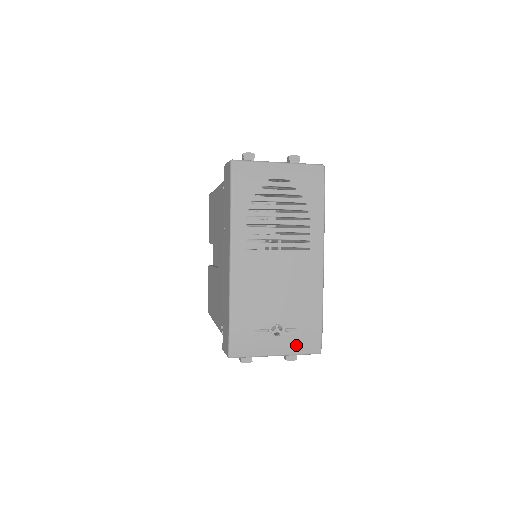
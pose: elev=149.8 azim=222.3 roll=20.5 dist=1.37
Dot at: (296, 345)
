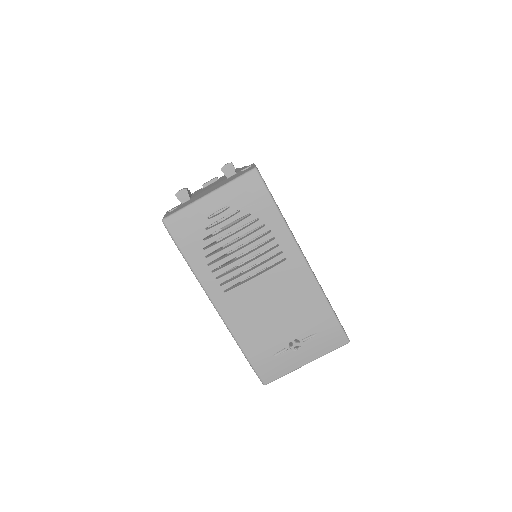
Dot at: (321, 347)
